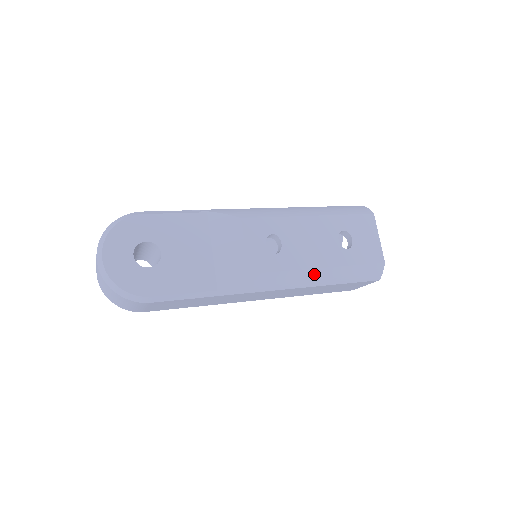
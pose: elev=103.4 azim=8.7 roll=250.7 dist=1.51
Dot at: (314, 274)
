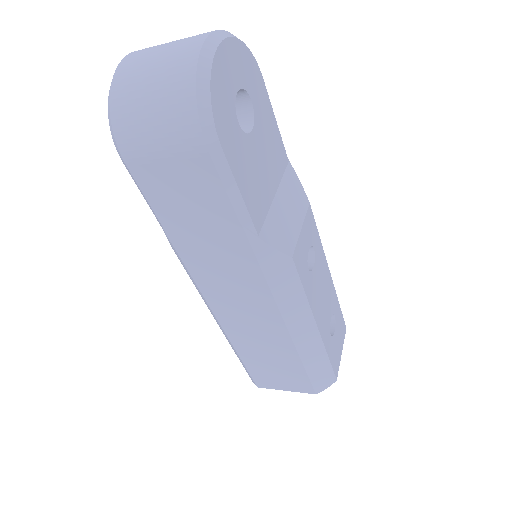
Dot at: (309, 327)
